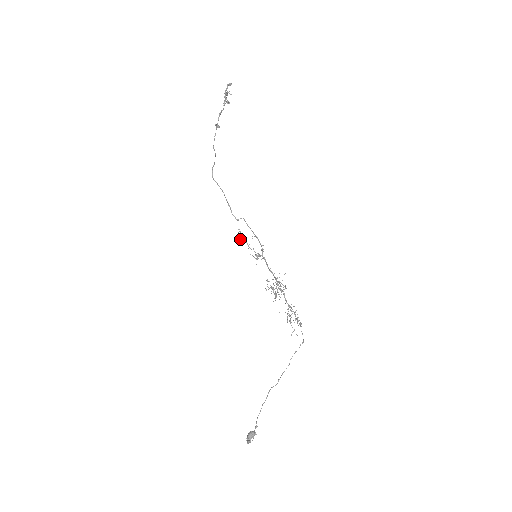
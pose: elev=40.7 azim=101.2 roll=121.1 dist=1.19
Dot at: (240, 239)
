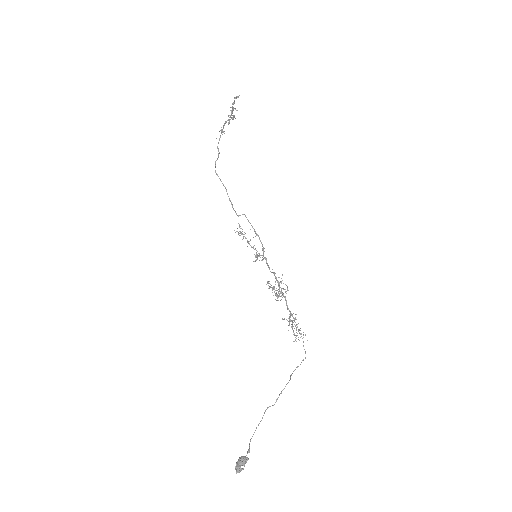
Dot at: (240, 235)
